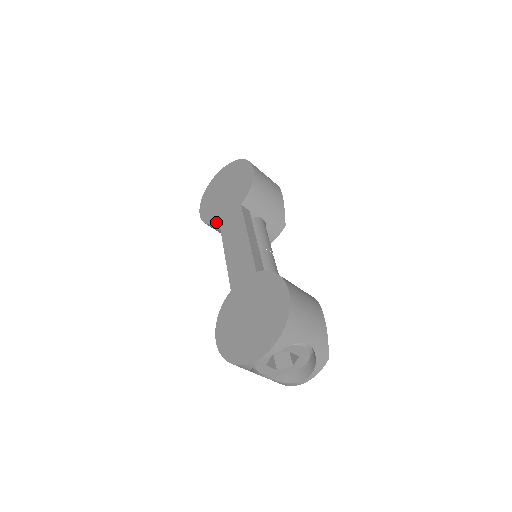
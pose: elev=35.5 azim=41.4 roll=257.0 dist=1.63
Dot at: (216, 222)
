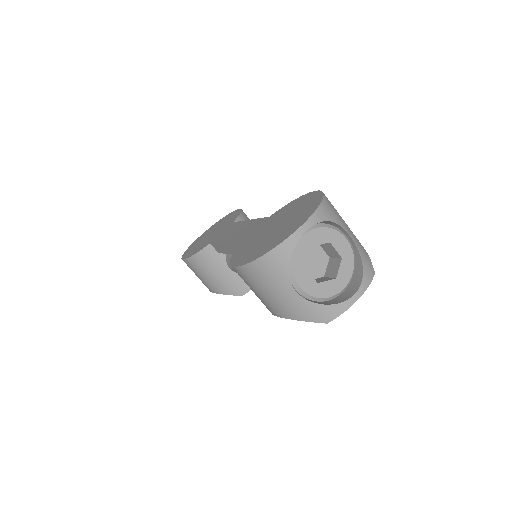
Dot at: (206, 245)
